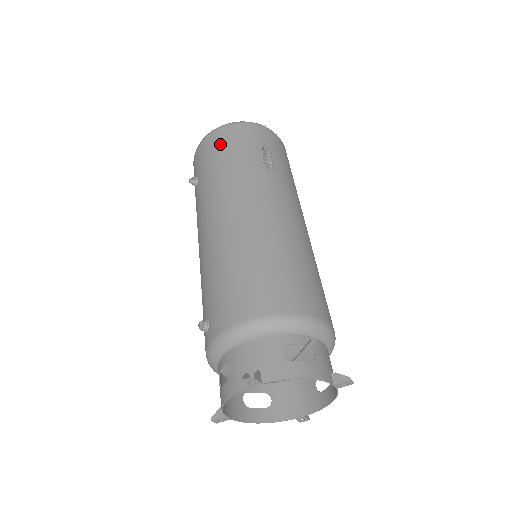
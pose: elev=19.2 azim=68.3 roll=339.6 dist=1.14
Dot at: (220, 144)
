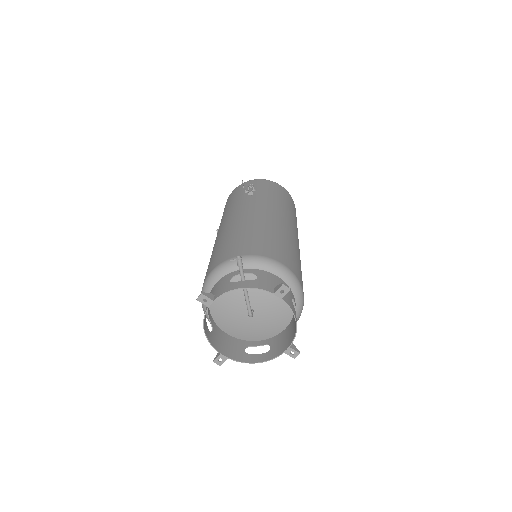
Dot at: (229, 200)
